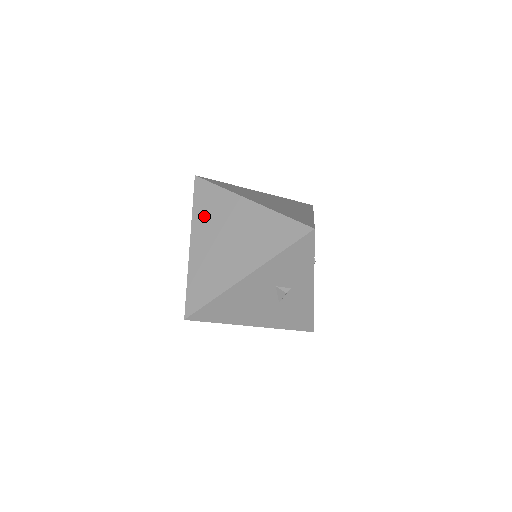
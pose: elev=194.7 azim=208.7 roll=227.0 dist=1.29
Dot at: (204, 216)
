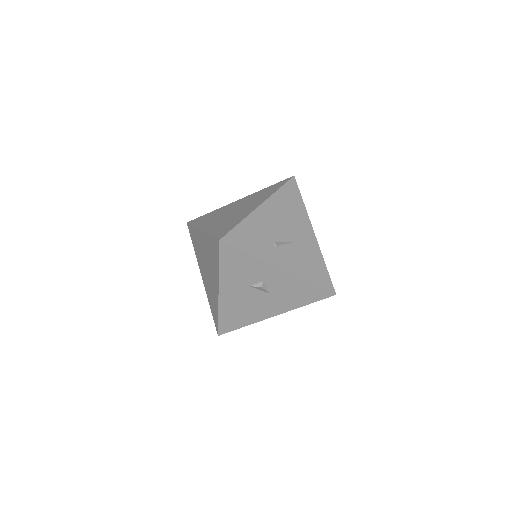
Dot at: (197, 253)
